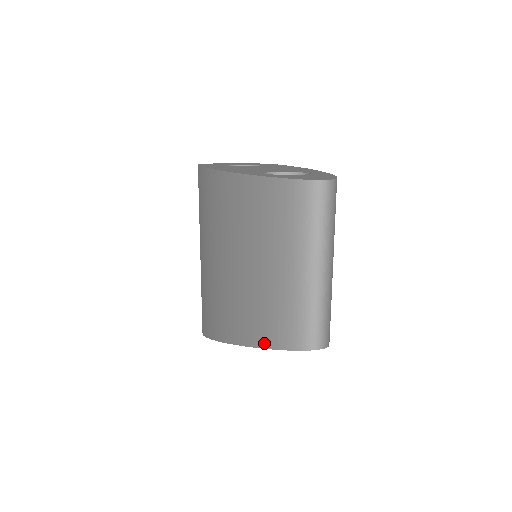
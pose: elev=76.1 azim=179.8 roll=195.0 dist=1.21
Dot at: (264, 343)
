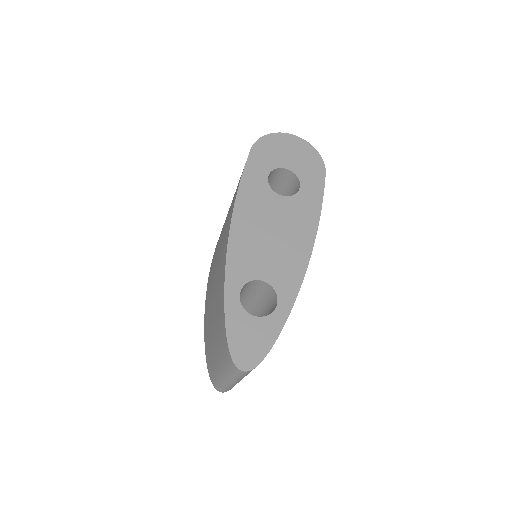
Dot at: (206, 354)
